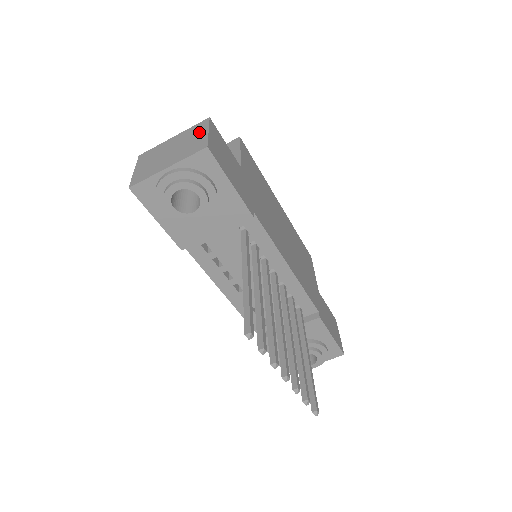
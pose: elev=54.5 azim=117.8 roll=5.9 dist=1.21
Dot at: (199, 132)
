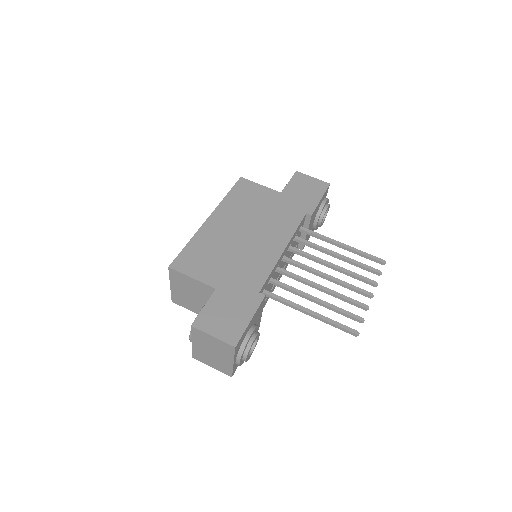
Dot at: (207, 338)
